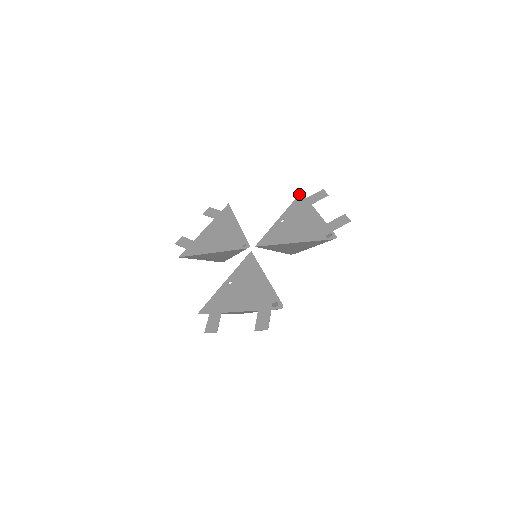
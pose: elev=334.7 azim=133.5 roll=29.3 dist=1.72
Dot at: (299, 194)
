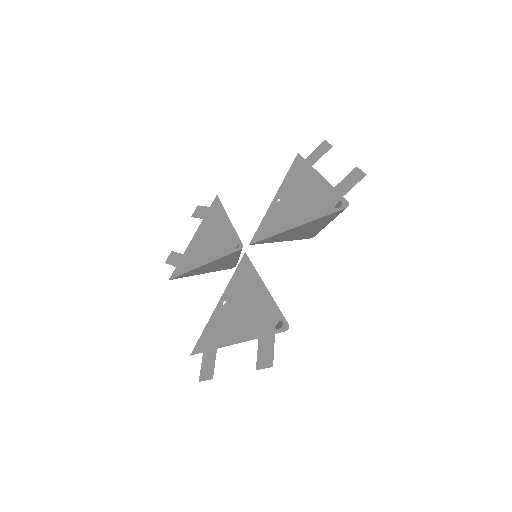
Dot at: (295, 157)
